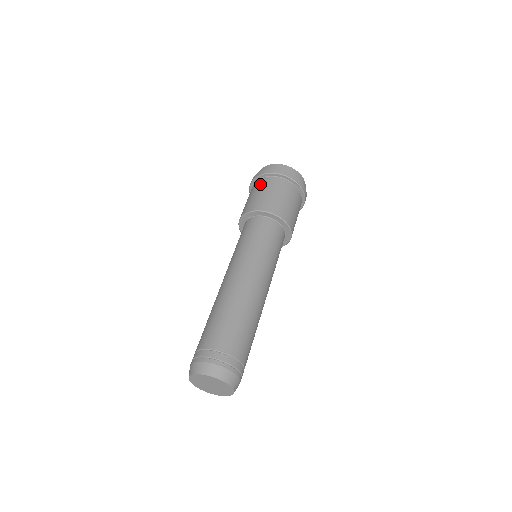
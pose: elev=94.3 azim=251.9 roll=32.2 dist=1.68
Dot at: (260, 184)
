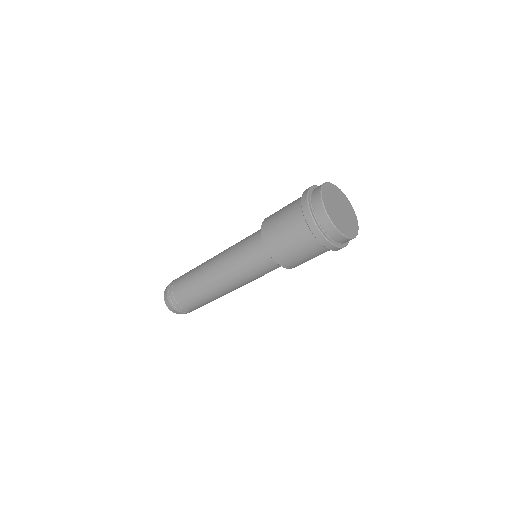
Dot at: (294, 221)
